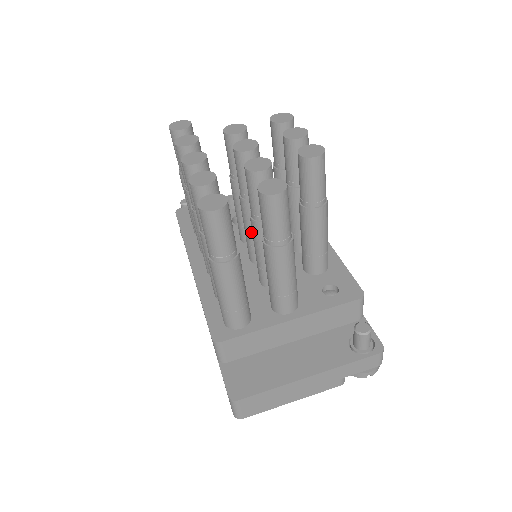
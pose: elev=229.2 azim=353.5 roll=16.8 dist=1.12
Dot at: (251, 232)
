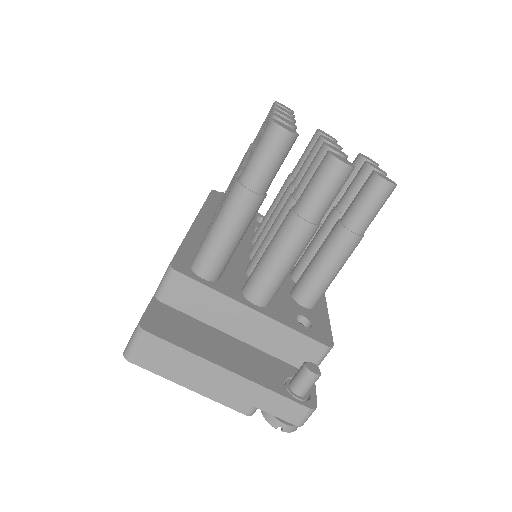
Dot at: occluded
